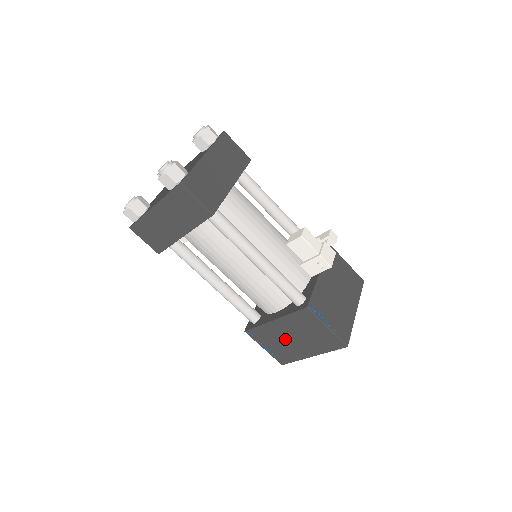
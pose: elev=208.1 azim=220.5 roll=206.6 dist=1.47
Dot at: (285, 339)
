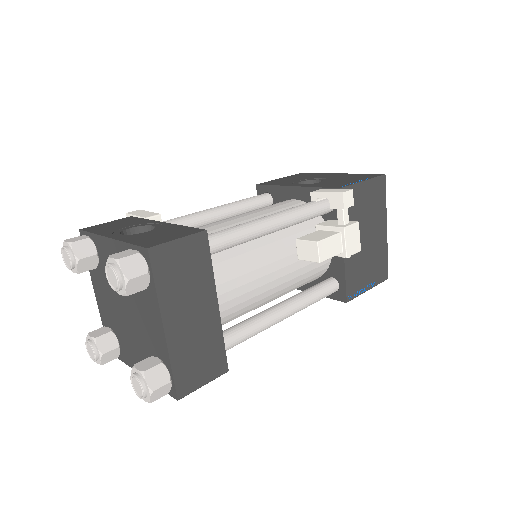
Dot at: occluded
